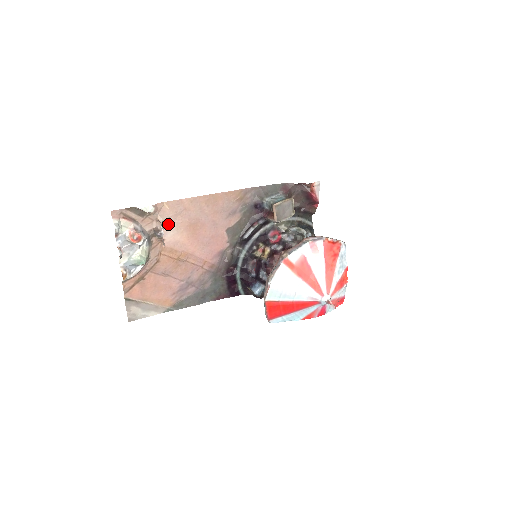
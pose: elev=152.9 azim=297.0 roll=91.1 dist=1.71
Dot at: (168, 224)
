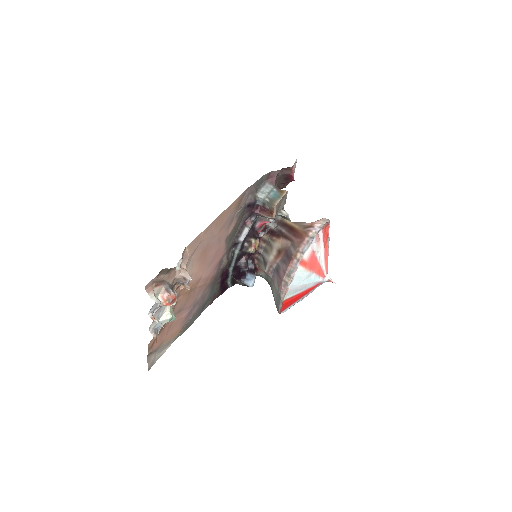
Dot at: (187, 265)
